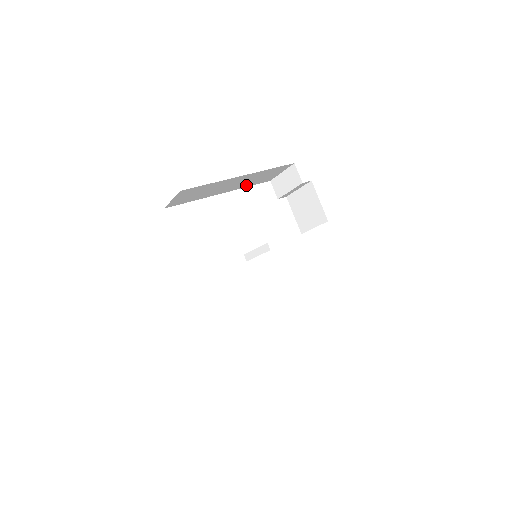
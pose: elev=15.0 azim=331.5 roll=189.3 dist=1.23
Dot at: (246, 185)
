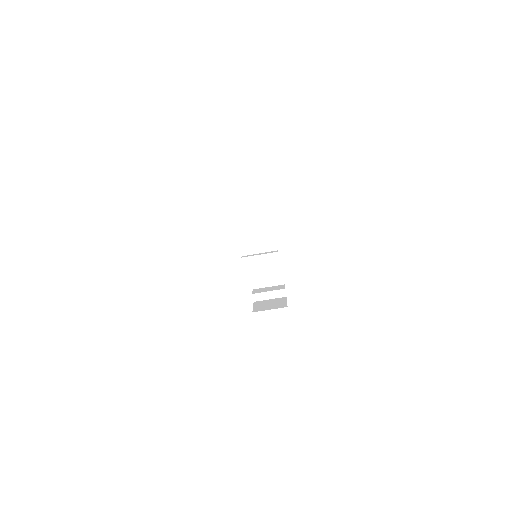
Dot at: (253, 265)
